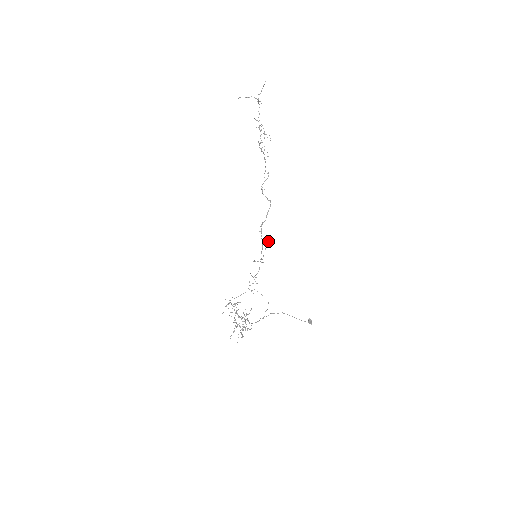
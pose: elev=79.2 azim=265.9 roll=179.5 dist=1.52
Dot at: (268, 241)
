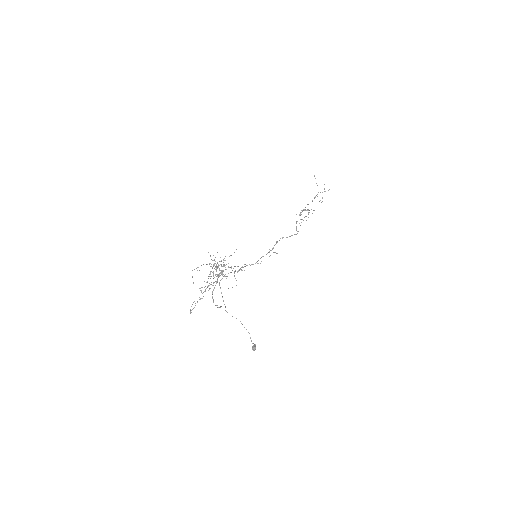
Dot at: occluded
